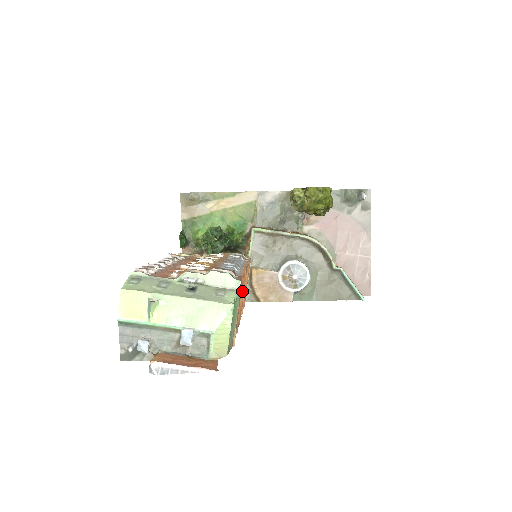
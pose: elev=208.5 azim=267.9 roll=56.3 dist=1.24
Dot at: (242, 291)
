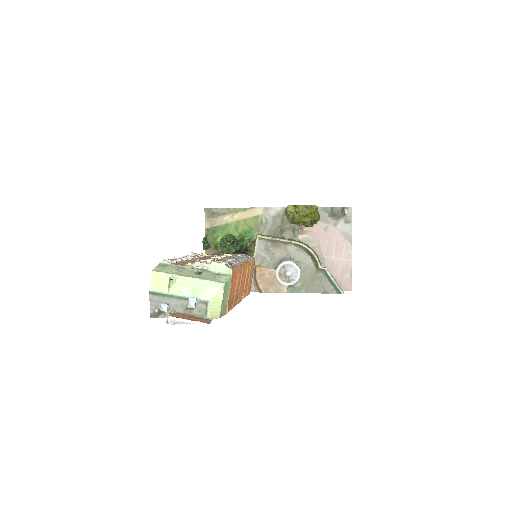
Dot at: (237, 278)
